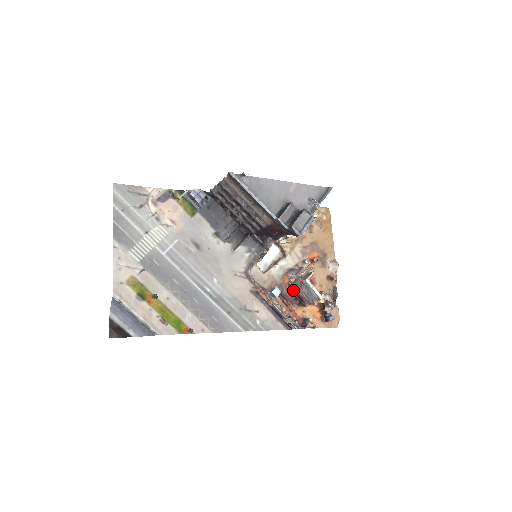
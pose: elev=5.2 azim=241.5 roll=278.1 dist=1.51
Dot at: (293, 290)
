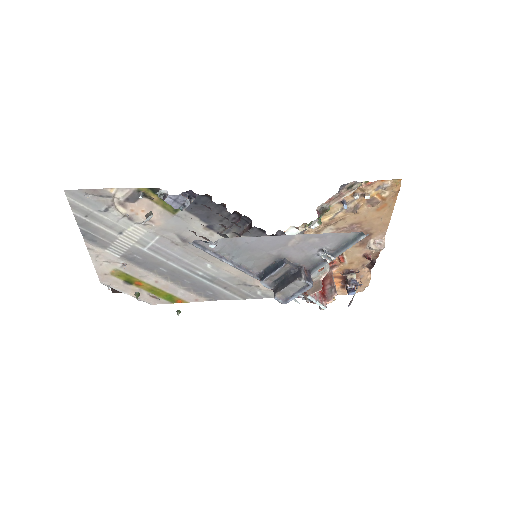
Dot at: occluded
